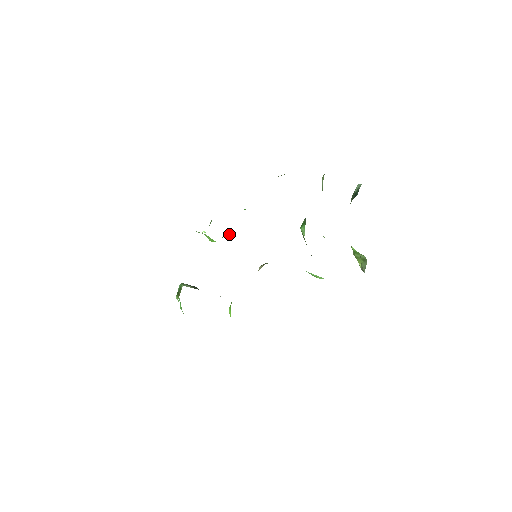
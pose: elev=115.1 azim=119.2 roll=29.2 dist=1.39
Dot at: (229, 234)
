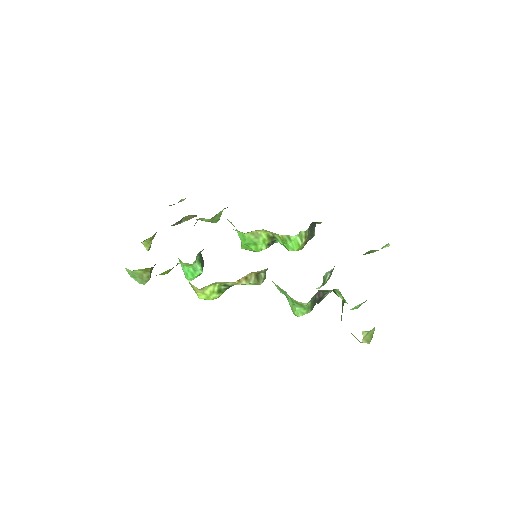
Dot at: (256, 246)
